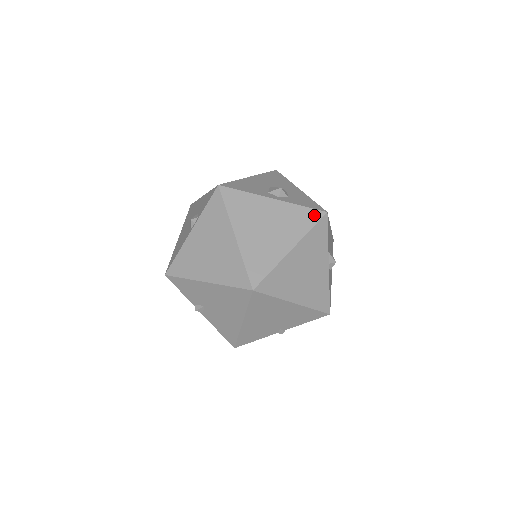
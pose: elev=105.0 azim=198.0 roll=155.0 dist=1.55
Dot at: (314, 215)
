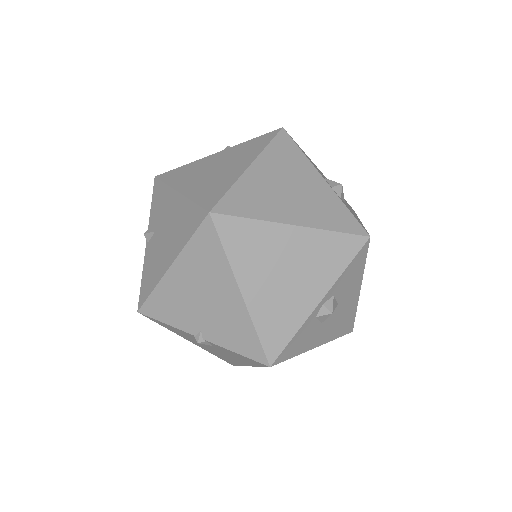
Dot at: (352, 225)
